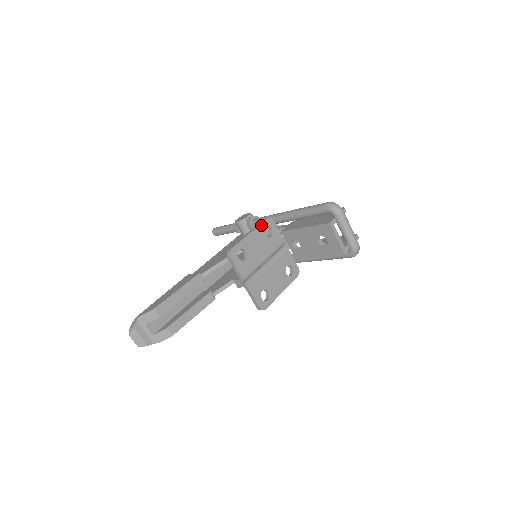
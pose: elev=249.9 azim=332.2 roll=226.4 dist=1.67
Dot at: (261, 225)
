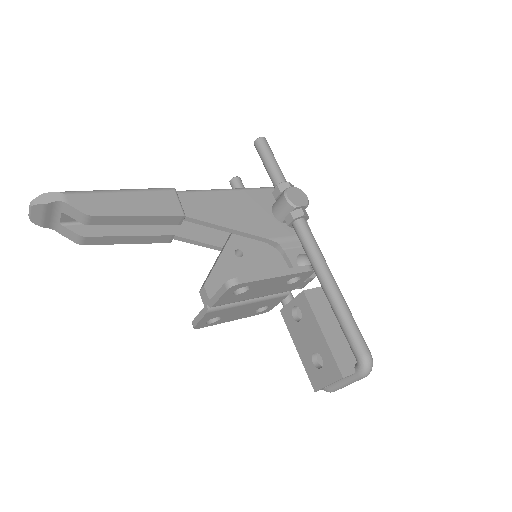
Dot at: (297, 274)
